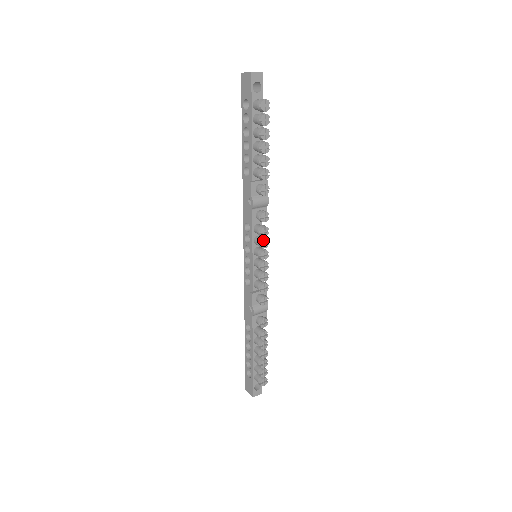
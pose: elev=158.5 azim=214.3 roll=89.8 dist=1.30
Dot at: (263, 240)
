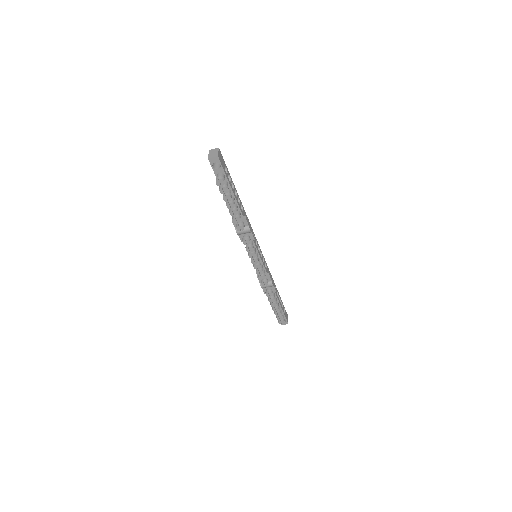
Dot at: (250, 254)
